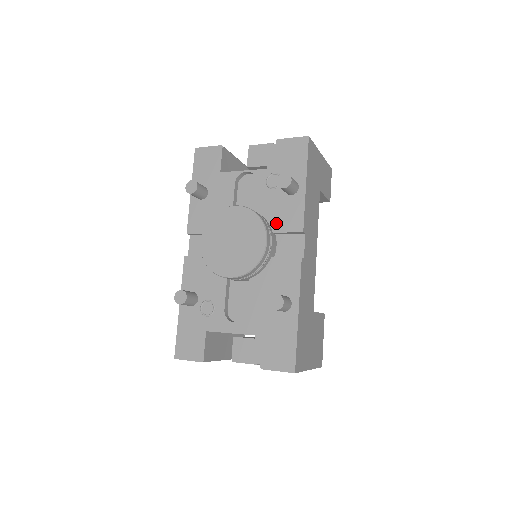
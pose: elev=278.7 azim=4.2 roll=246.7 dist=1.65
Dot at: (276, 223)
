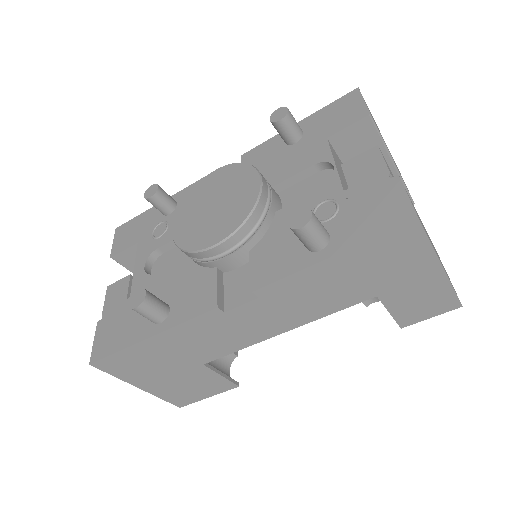
Dot at: (262, 248)
